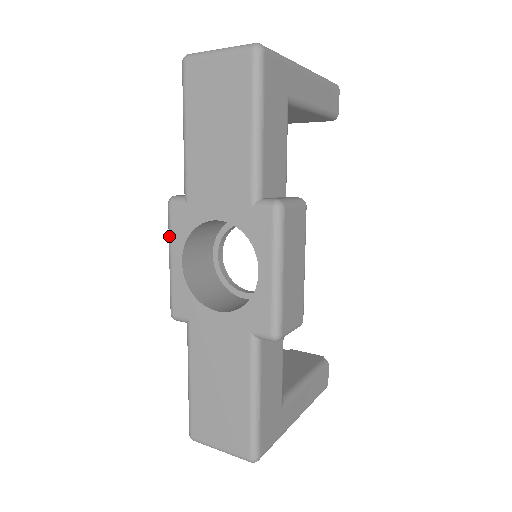
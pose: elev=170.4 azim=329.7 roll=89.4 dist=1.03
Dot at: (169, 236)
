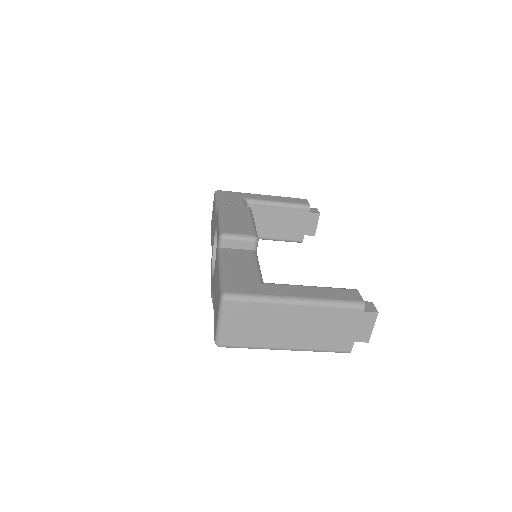
Dot at: occluded
